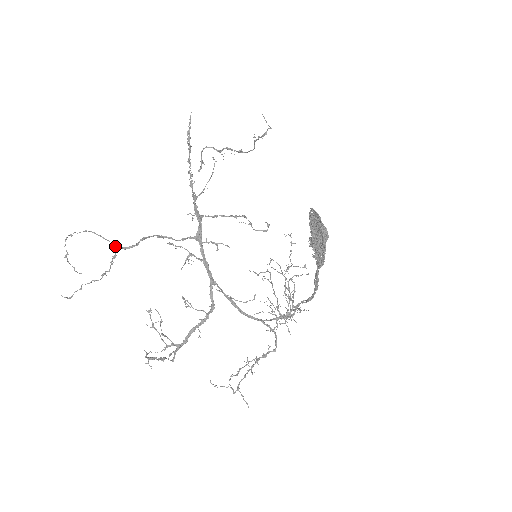
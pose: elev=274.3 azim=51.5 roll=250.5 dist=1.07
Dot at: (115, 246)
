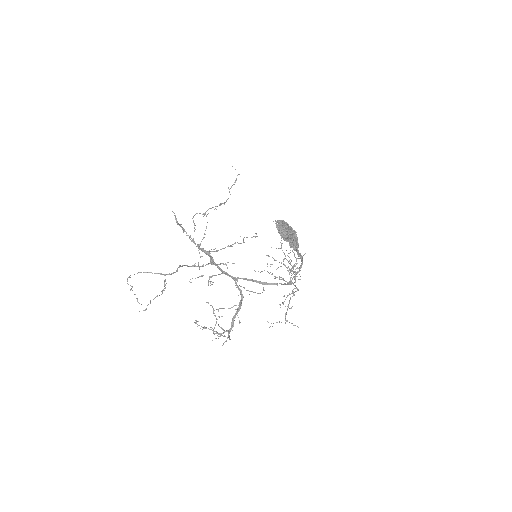
Dot at: (163, 274)
